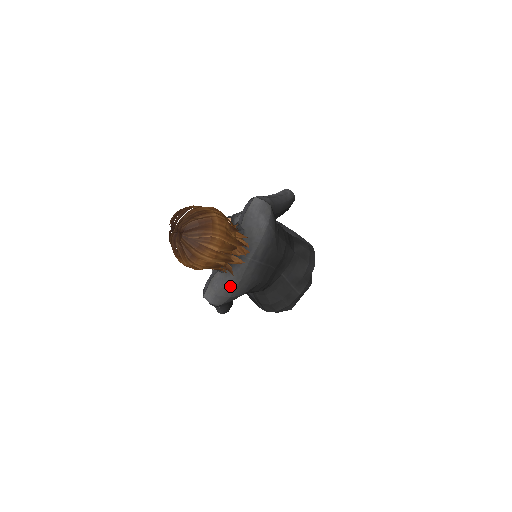
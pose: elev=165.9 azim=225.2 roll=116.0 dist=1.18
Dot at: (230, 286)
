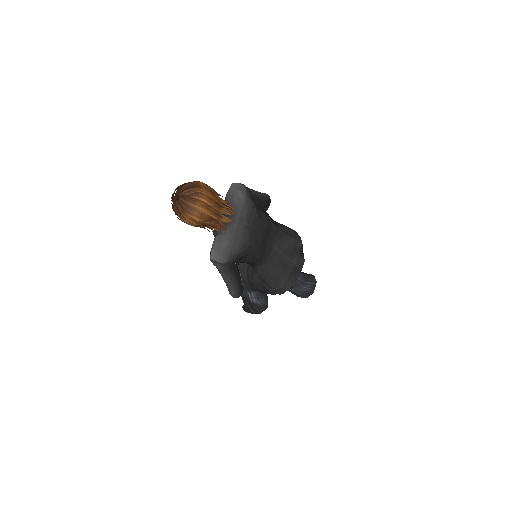
Dot at: (228, 243)
